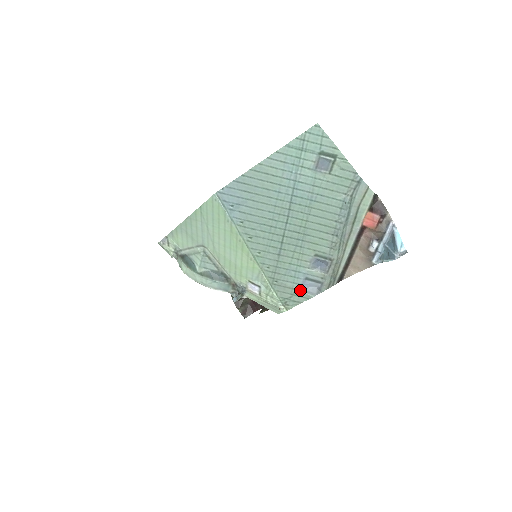
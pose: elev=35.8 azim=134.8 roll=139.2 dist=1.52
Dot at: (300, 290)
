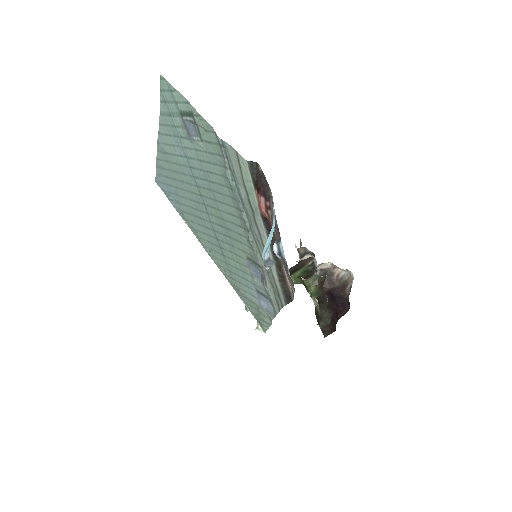
Dot at: (260, 306)
